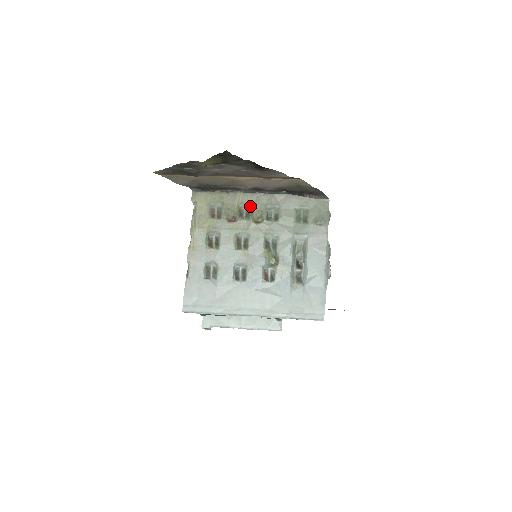
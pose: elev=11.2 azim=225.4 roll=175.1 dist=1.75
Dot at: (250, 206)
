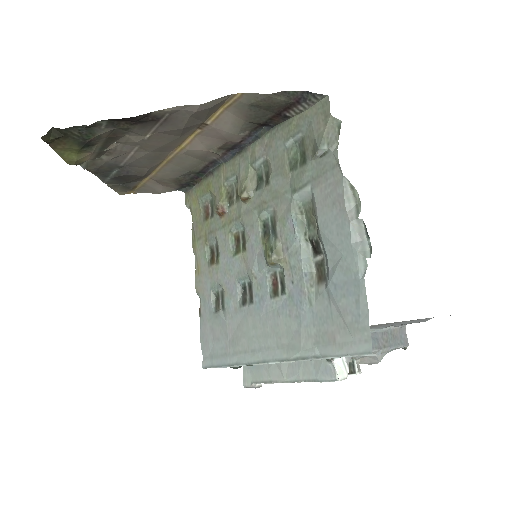
Dot at: (236, 178)
